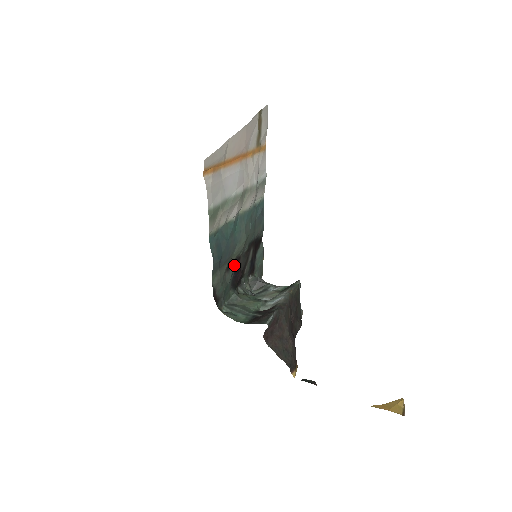
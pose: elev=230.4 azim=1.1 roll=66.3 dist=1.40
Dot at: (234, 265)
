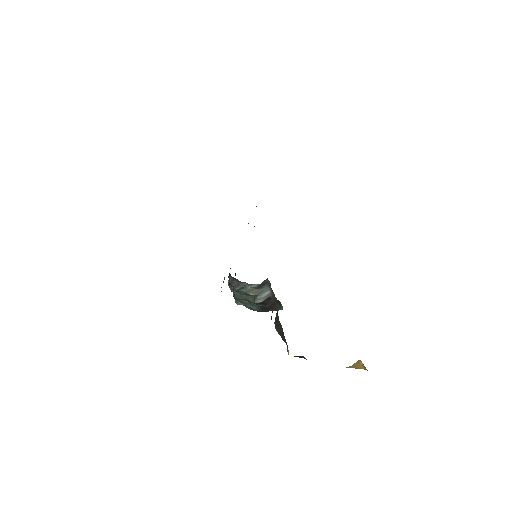
Dot at: occluded
